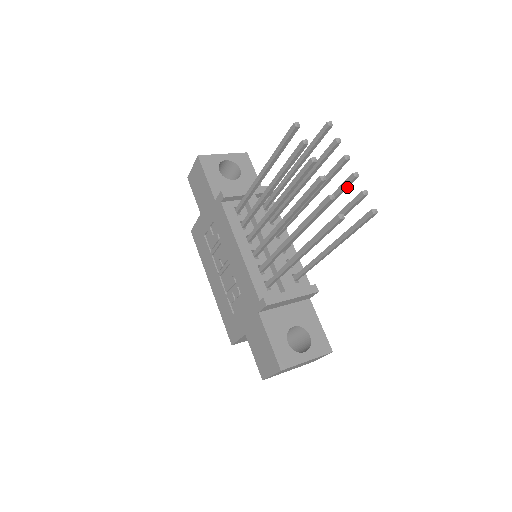
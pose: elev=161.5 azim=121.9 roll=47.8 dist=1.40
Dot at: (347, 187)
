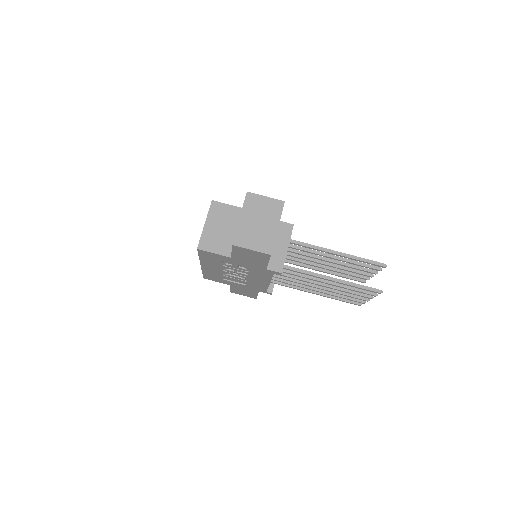
Dot at: (361, 273)
